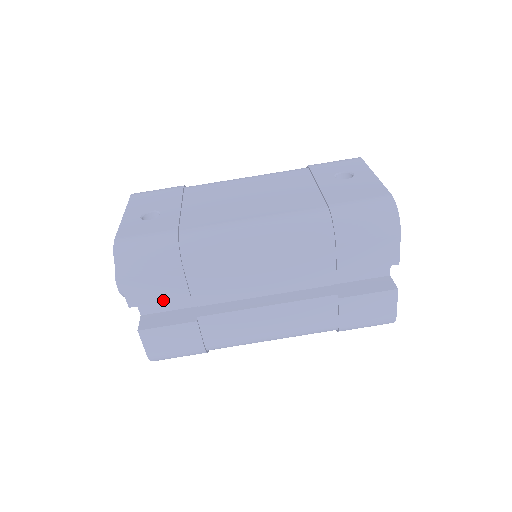
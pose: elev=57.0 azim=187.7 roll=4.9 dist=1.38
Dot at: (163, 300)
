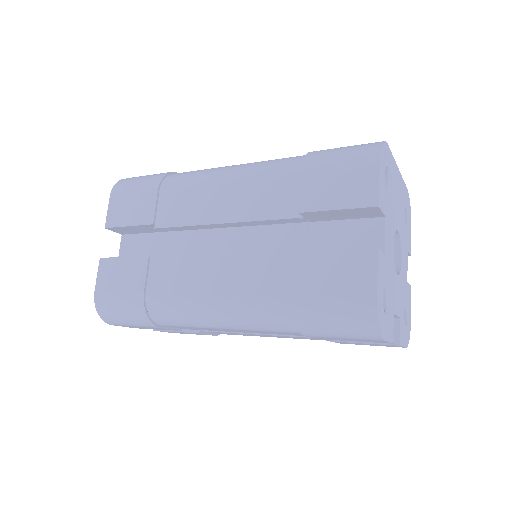
Dot at: (132, 224)
